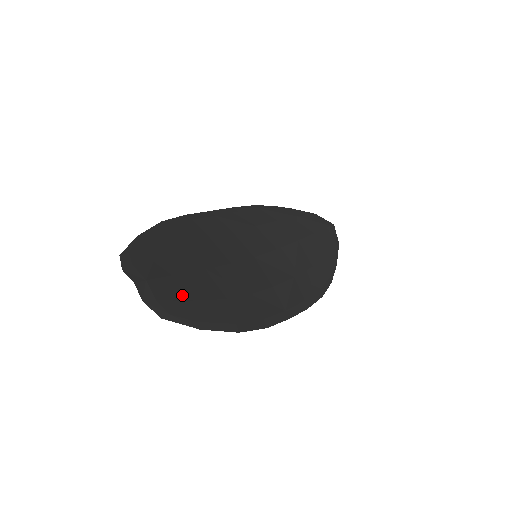
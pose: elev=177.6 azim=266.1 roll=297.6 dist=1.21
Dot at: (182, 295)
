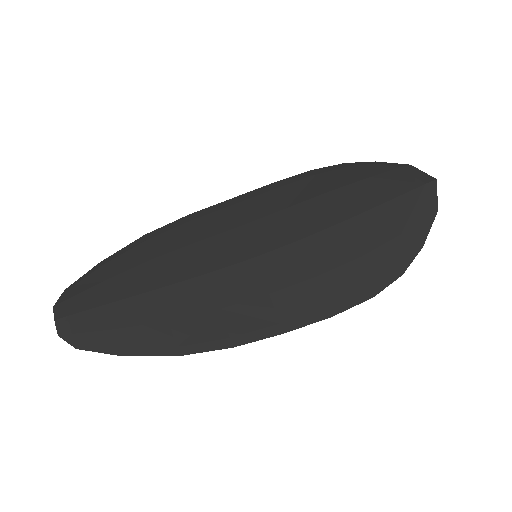
Dot at: (107, 324)
